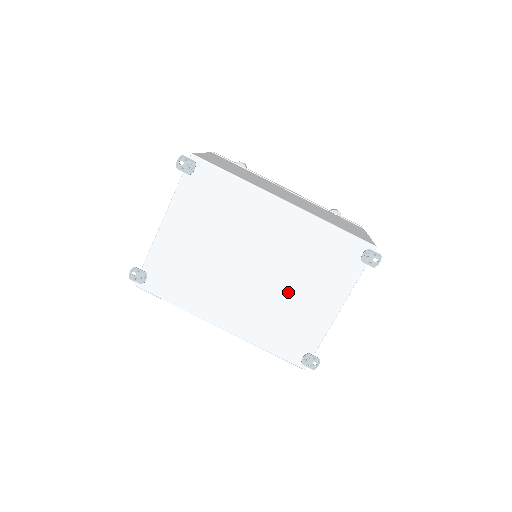
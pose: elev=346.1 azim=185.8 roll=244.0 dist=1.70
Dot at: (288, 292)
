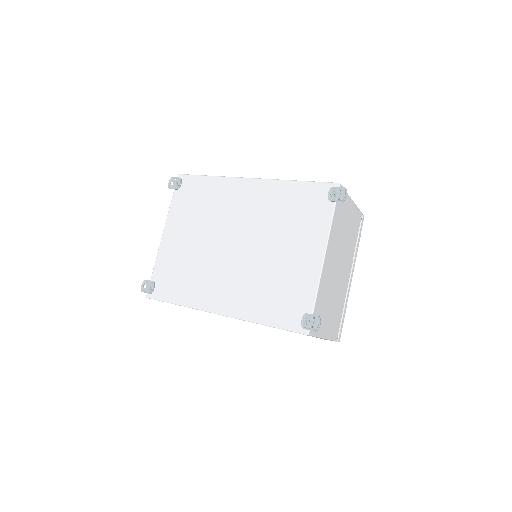
Dot at: (271, 256)
